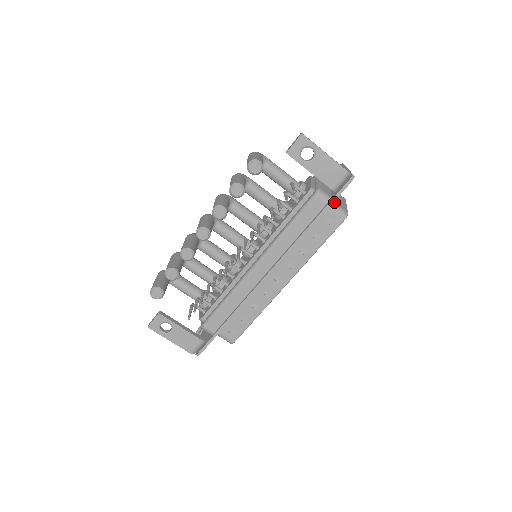
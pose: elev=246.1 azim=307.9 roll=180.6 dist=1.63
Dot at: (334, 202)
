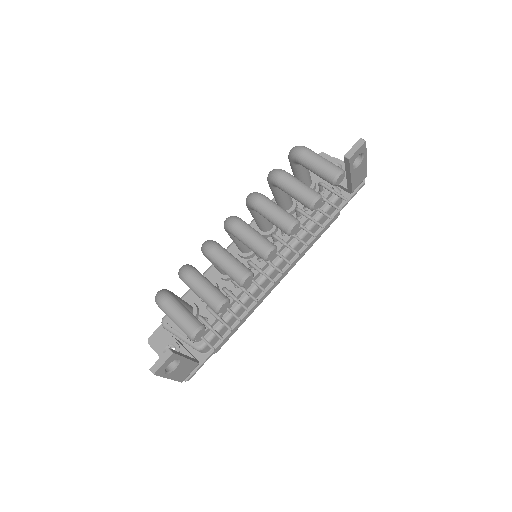
Dot at: occluded
